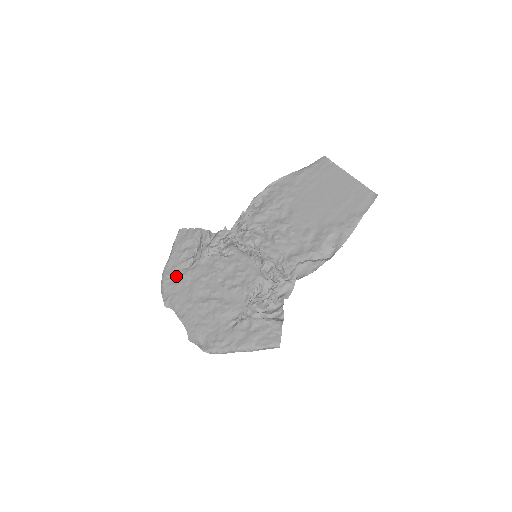
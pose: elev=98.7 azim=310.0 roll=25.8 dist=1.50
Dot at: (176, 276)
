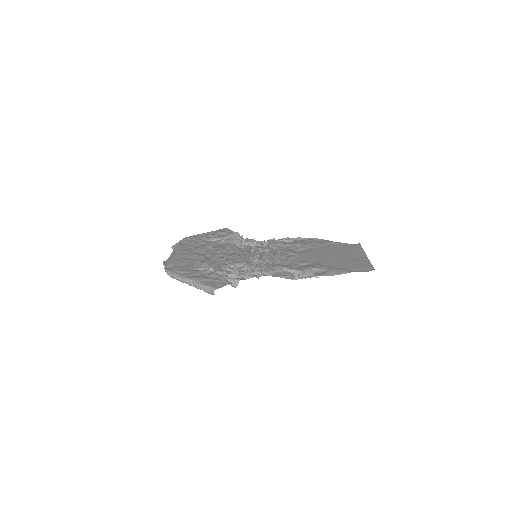
Dot at: (196, 240)
